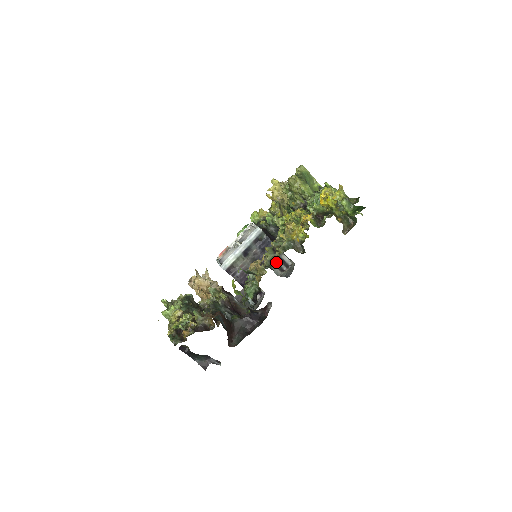
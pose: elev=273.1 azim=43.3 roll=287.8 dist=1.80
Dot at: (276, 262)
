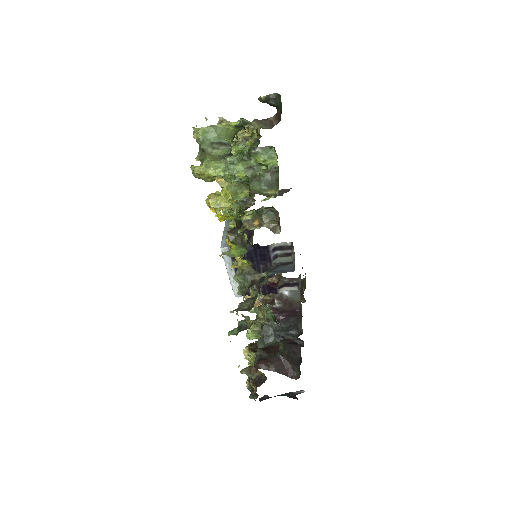
Dot at: occluded
